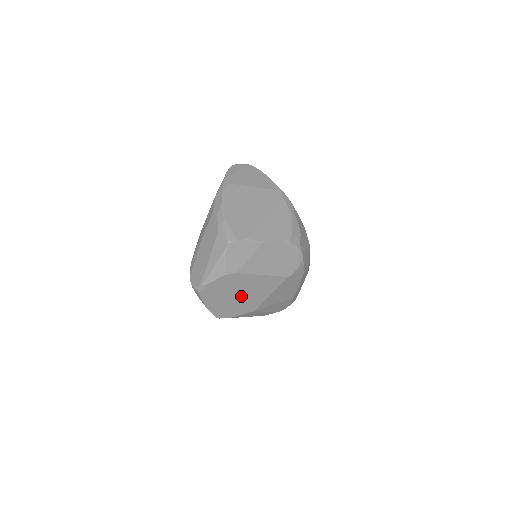
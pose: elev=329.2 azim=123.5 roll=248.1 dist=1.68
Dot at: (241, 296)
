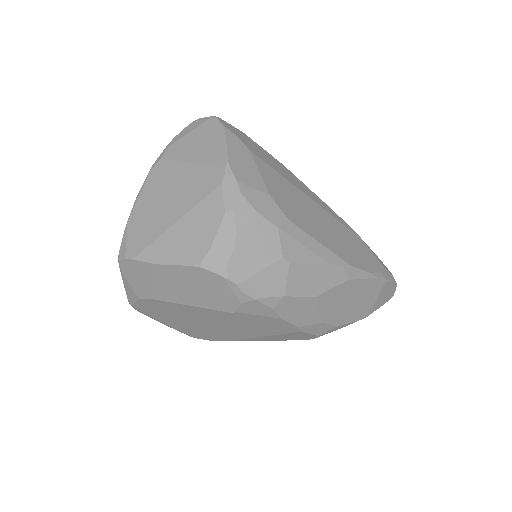
Dot at: (192, 322)
